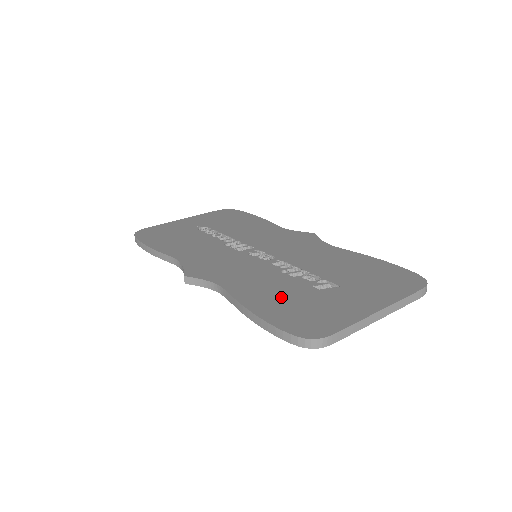
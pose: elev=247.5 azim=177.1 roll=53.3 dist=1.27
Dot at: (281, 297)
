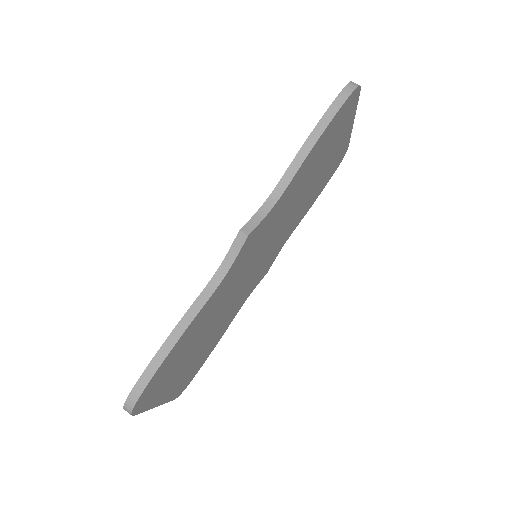
Dot at: occluded
